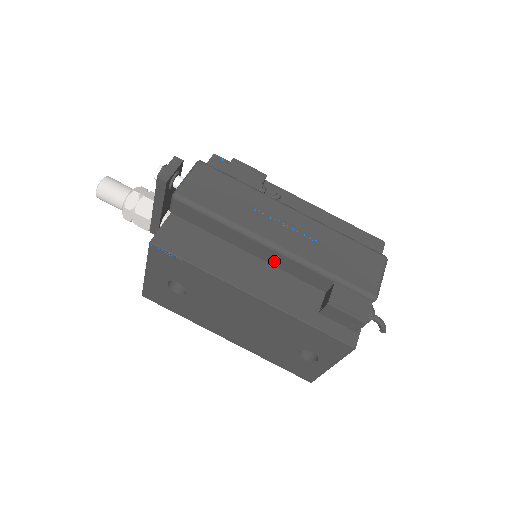
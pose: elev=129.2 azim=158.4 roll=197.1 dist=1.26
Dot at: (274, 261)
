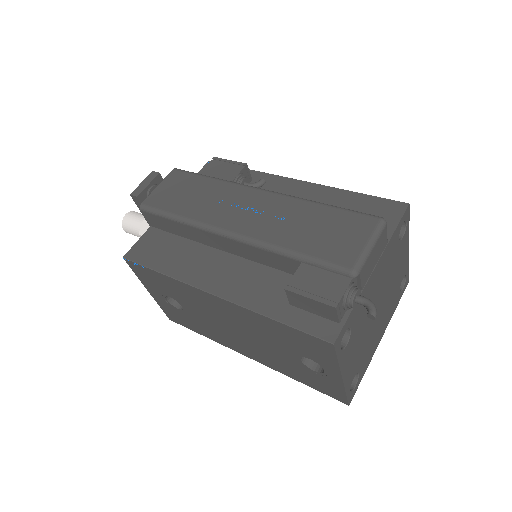
Dot at: (241, 252)
